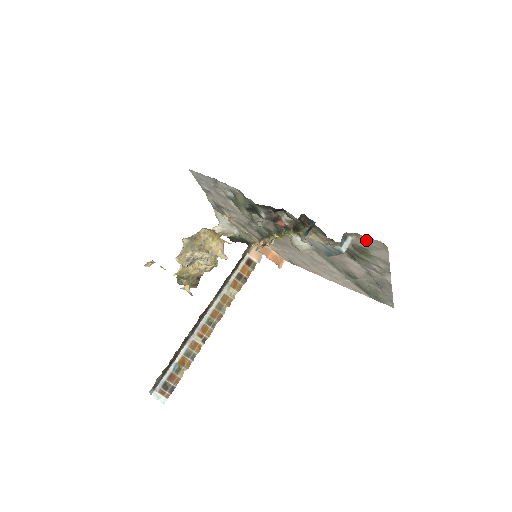
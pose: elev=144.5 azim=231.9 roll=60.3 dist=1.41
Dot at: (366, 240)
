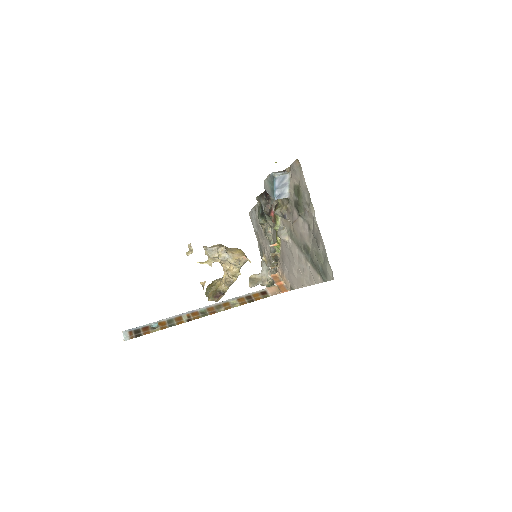
Dot at: (293, 168)
